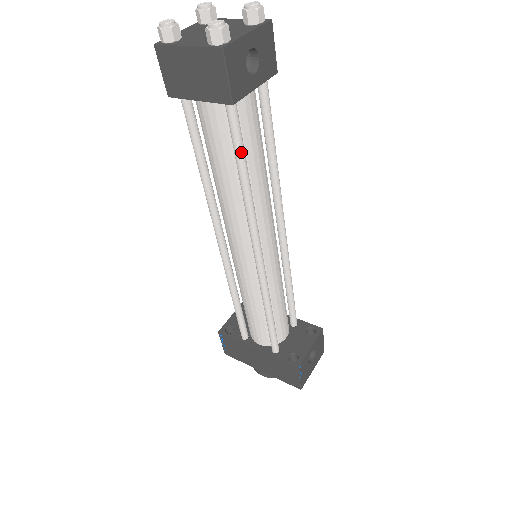
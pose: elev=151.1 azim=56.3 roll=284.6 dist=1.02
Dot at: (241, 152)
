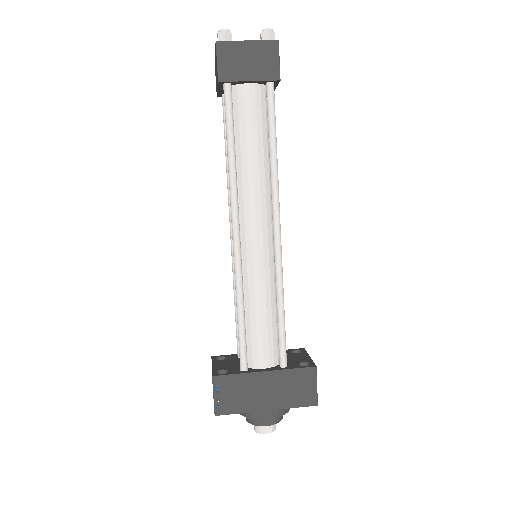
Dot at: (275, 124)
